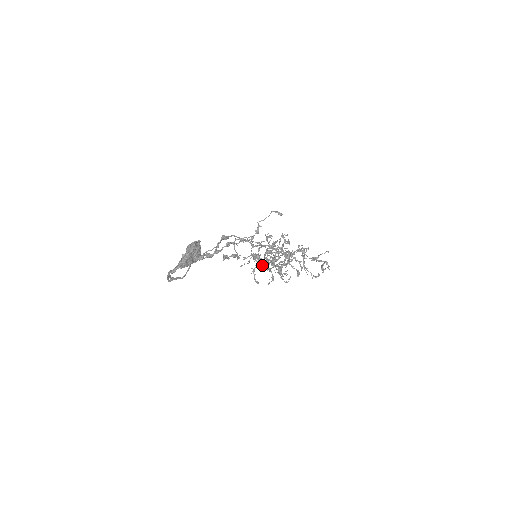
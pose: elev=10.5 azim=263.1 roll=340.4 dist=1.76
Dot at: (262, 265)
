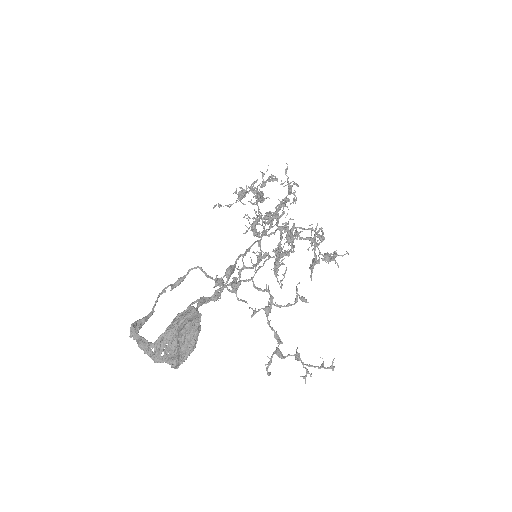
Dot at: (284, 358)
